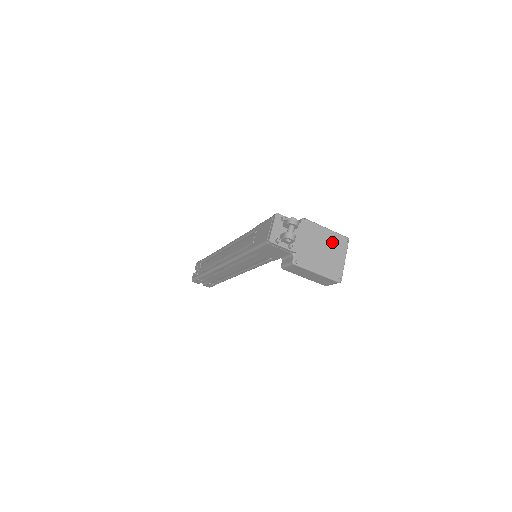
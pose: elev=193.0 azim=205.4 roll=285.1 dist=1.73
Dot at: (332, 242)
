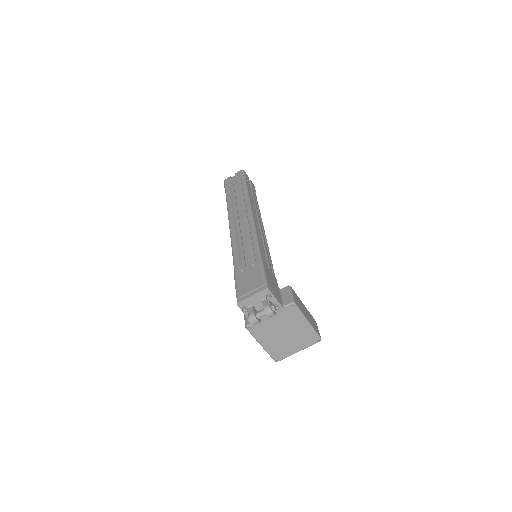
Dot at: (301, 334)
